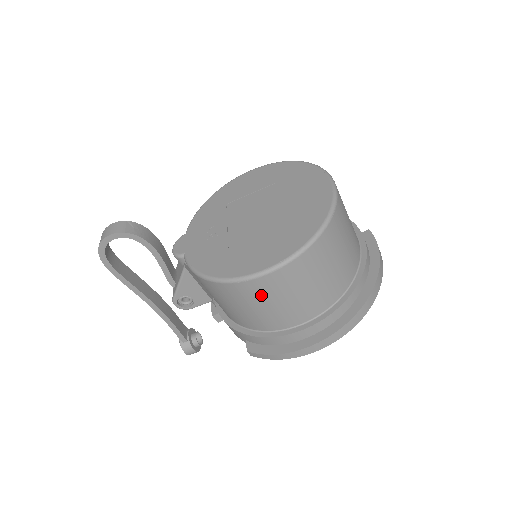
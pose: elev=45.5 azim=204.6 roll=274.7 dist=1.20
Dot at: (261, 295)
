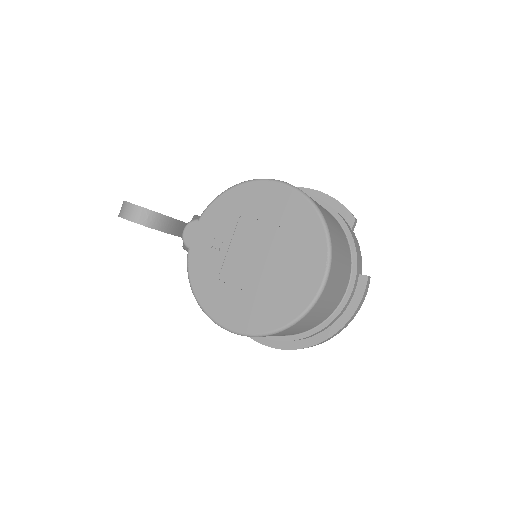
Dot at: occluded
